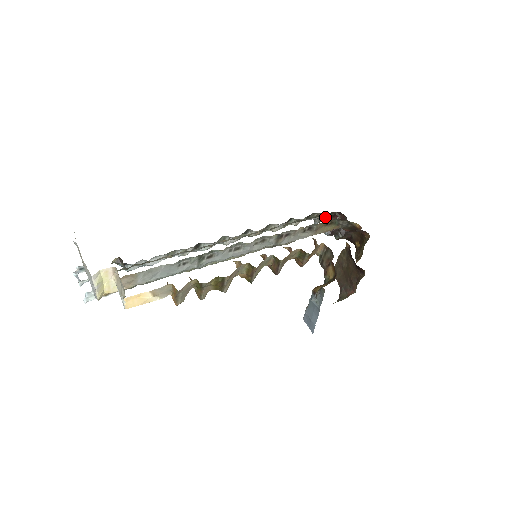
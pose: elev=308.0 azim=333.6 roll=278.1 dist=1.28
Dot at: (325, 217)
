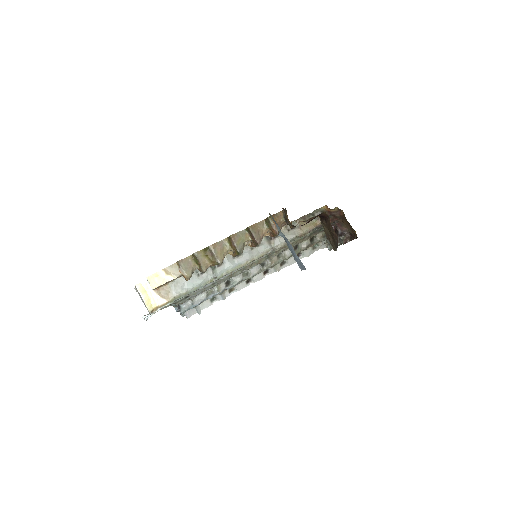
Dot at: (326, 236)
